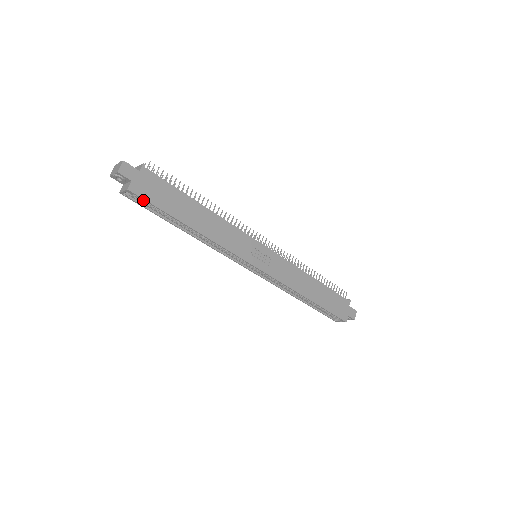
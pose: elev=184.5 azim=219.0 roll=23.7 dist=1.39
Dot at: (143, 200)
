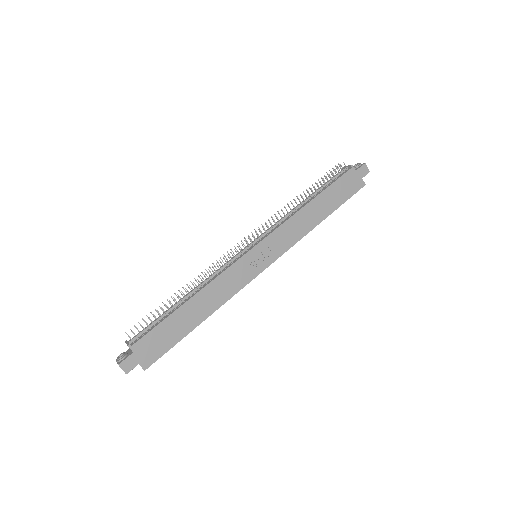
Dot at: occluded
